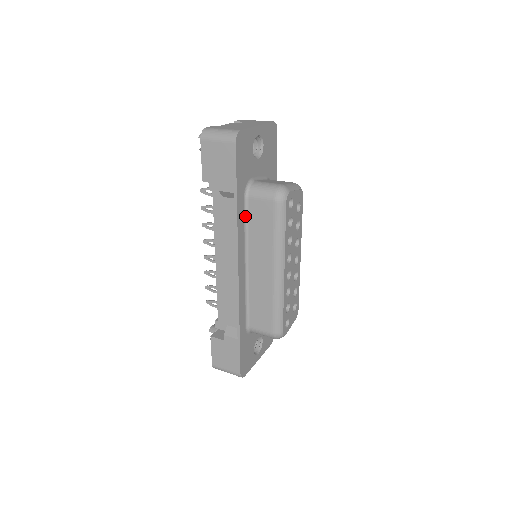
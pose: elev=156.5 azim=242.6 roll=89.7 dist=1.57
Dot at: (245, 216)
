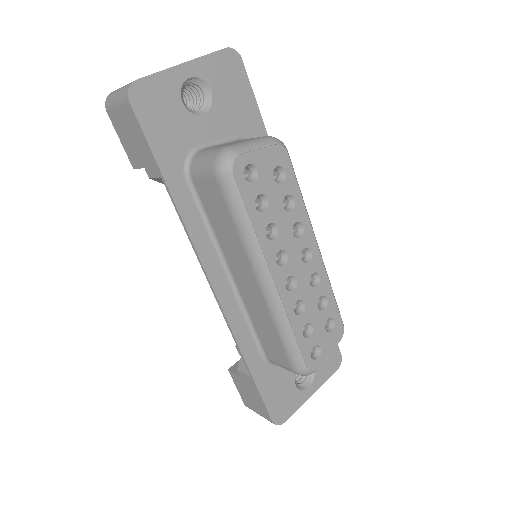
Dot at: (199, 206)
